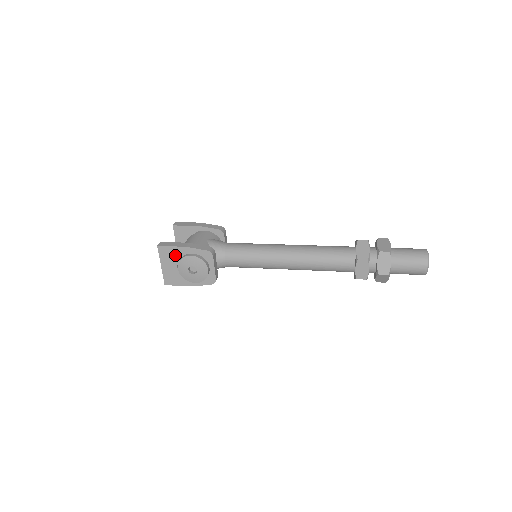
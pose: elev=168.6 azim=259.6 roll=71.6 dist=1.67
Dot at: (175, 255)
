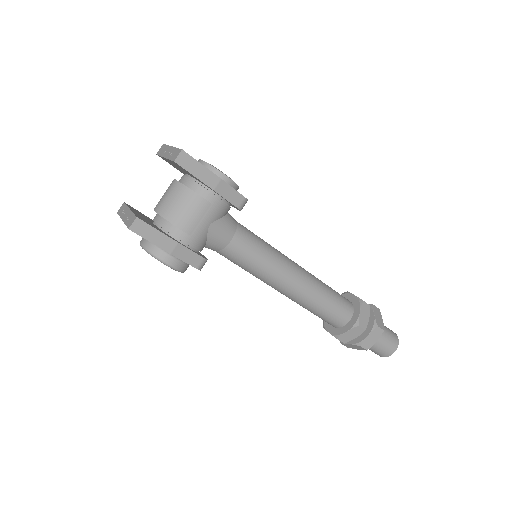
Dot at: occluded
